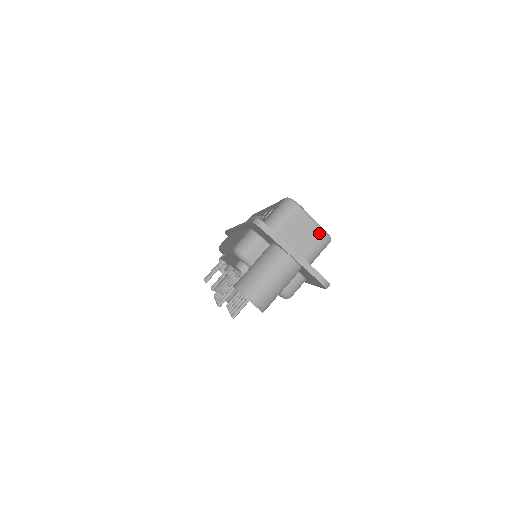
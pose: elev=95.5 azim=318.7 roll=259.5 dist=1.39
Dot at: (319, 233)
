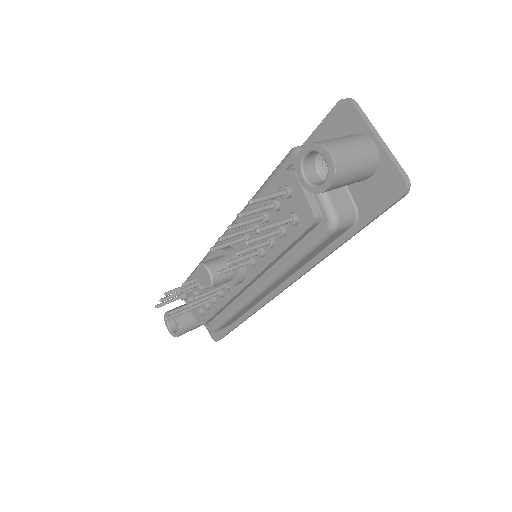
Dot at: occluded
